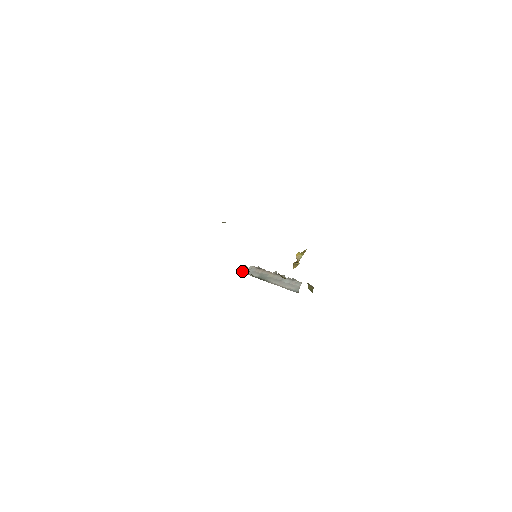
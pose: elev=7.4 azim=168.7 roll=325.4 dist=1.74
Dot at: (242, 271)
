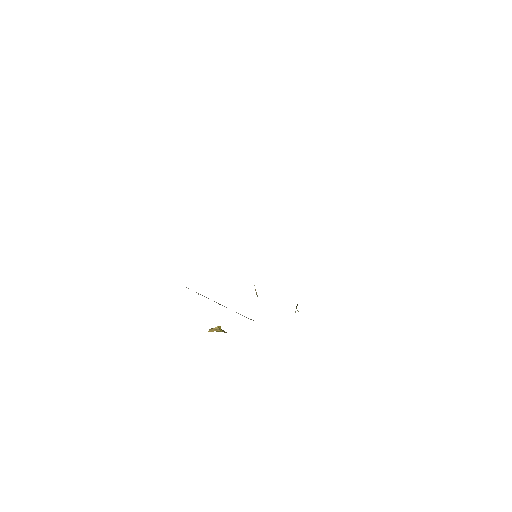
Dot at: occluded
